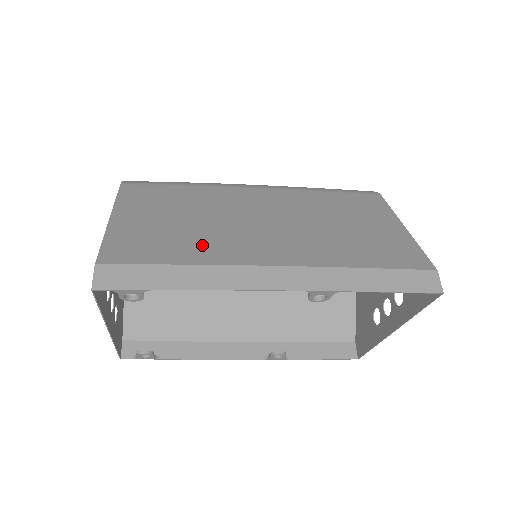
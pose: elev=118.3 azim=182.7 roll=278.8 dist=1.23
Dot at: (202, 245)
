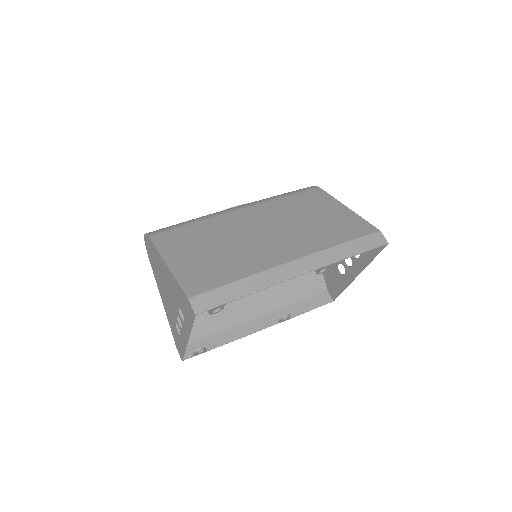
Dot at: (241, 262)
